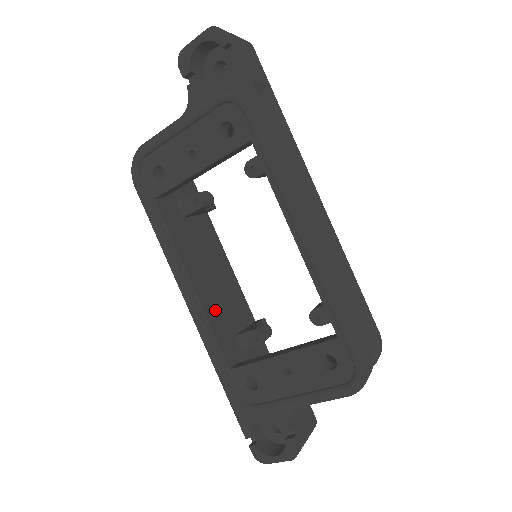
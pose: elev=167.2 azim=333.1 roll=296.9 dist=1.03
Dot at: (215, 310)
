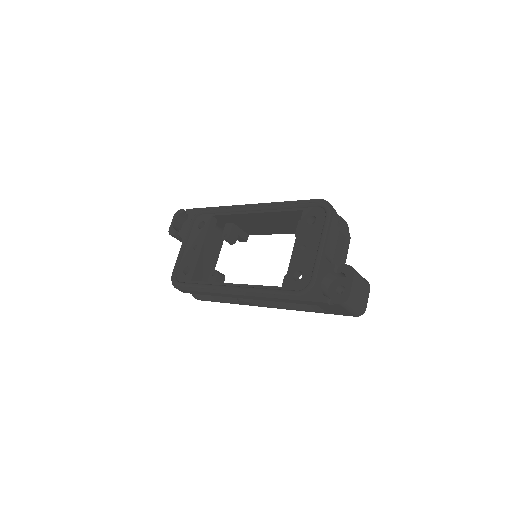
Dot at: occluded
